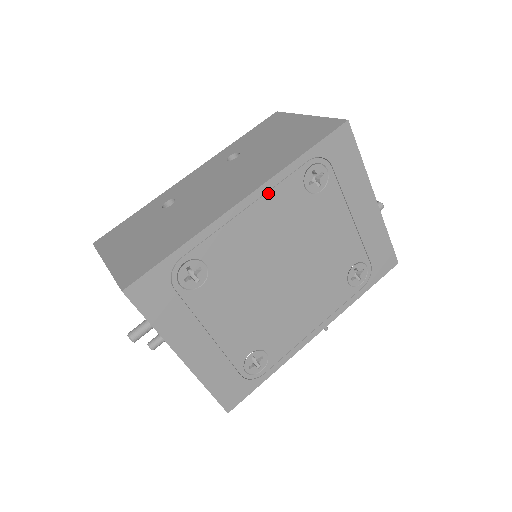
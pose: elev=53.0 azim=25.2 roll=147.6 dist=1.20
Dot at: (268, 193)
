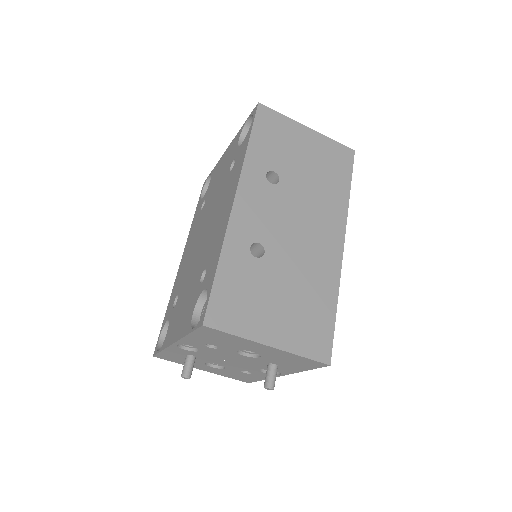
Dot at: occluded
